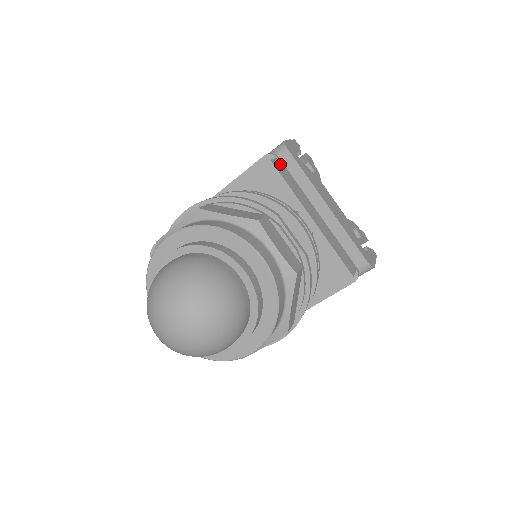
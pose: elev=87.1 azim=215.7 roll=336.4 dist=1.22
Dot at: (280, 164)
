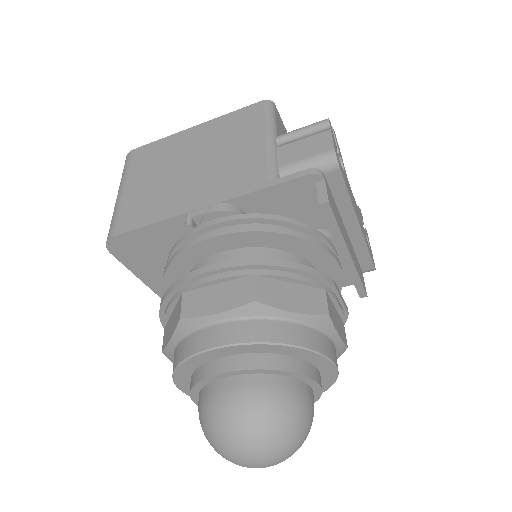
Dot at: (328, 190)
